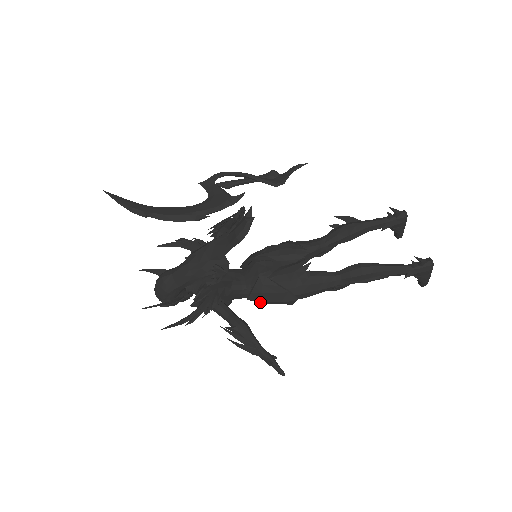
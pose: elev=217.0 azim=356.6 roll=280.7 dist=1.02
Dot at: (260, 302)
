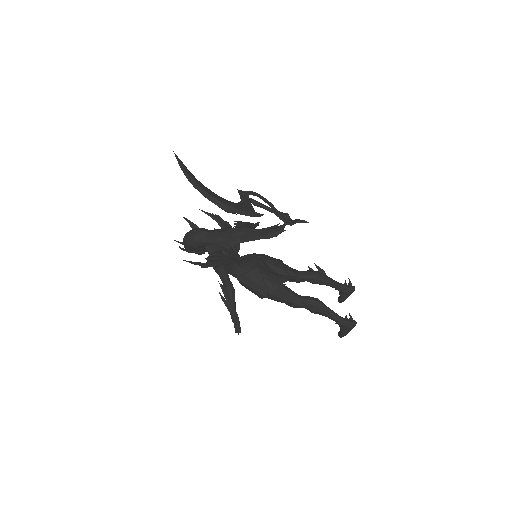
Dot at: (243, 285)
